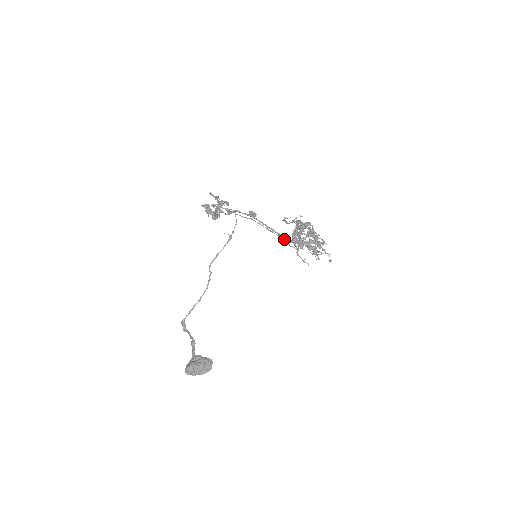
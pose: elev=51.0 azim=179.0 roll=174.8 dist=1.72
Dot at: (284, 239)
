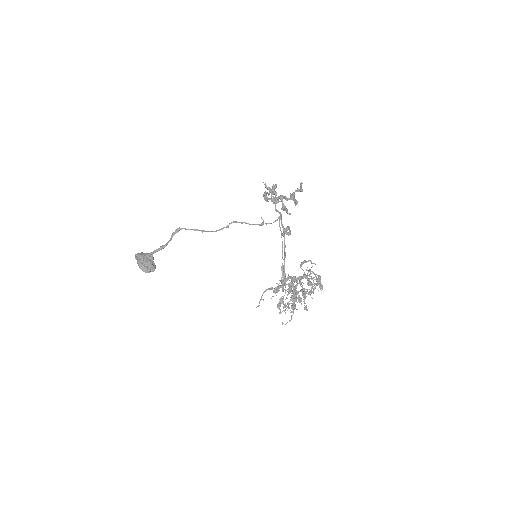
Dot at: (283, 272)
